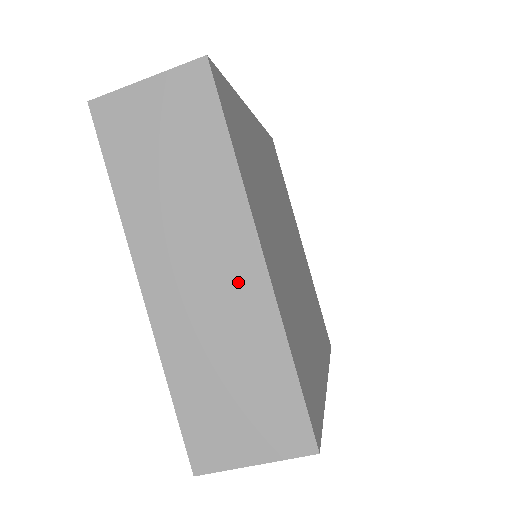
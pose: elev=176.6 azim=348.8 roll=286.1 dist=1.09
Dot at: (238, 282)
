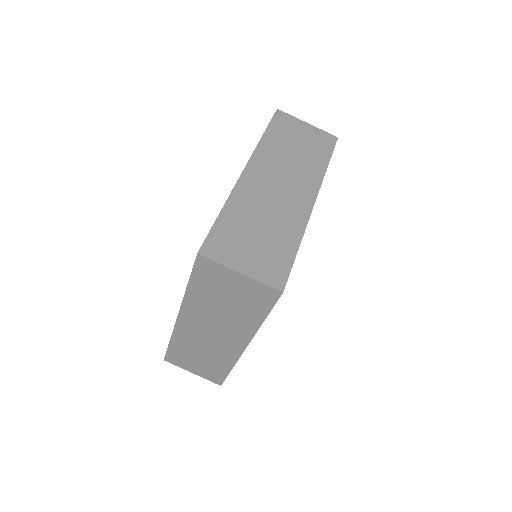
Dot at: (227, 346)
